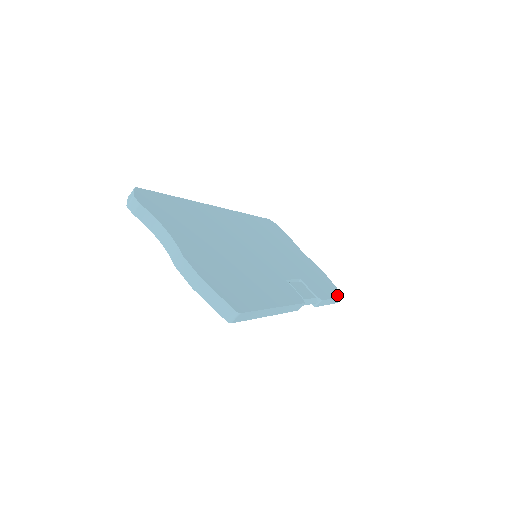
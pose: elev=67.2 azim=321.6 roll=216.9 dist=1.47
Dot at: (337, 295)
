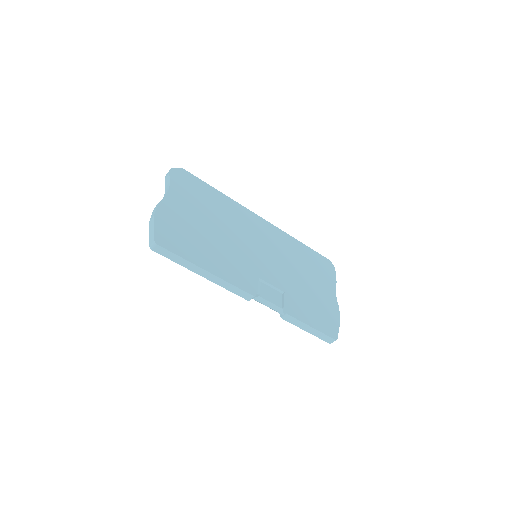
Dot at: (325, 332)
